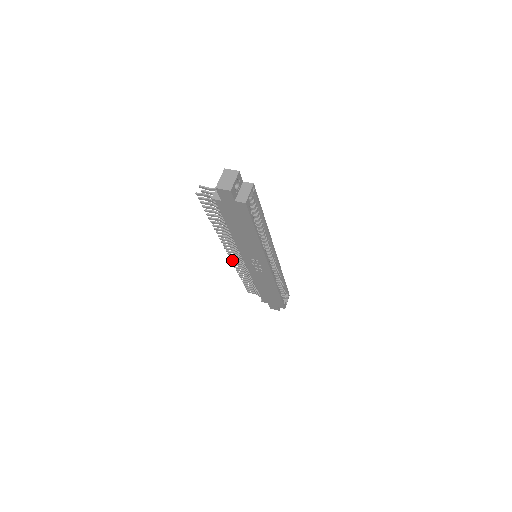
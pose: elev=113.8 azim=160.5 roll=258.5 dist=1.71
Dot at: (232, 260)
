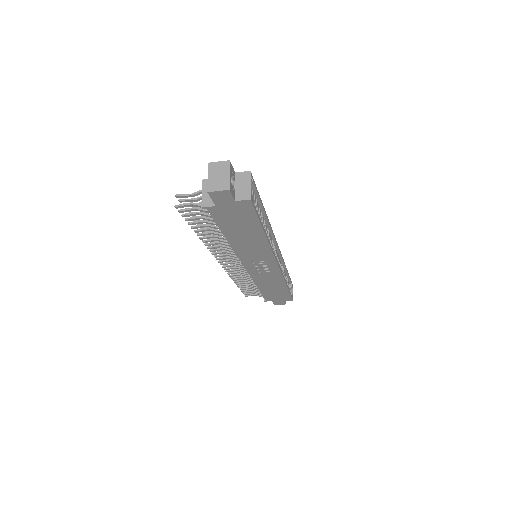
Dot at: (226, 269)
